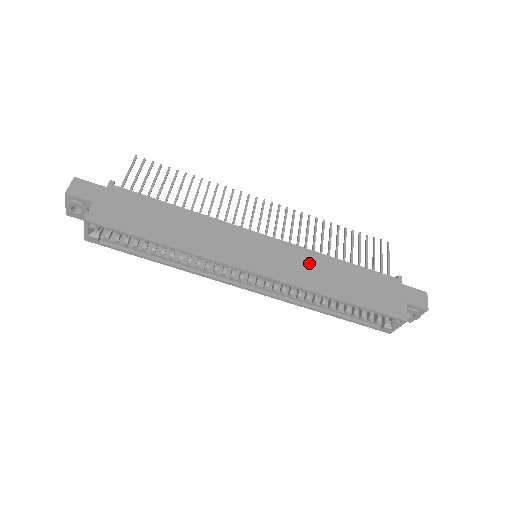
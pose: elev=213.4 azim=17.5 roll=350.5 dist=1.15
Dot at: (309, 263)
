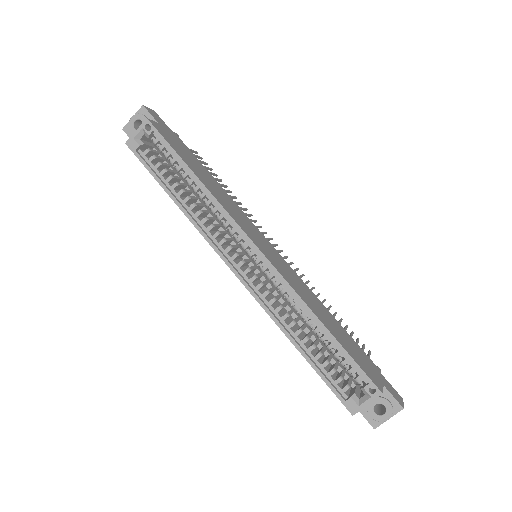
Dot at: (303, 287)
